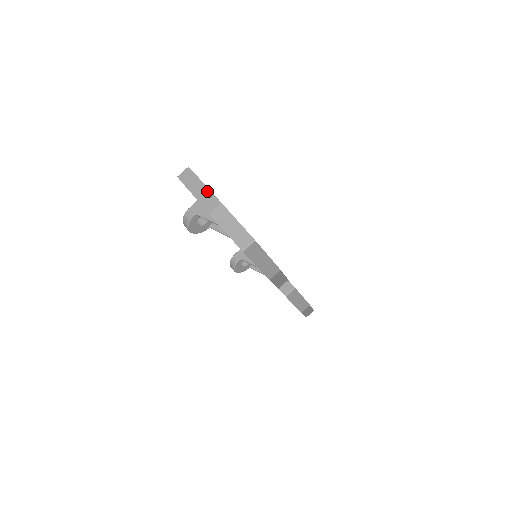
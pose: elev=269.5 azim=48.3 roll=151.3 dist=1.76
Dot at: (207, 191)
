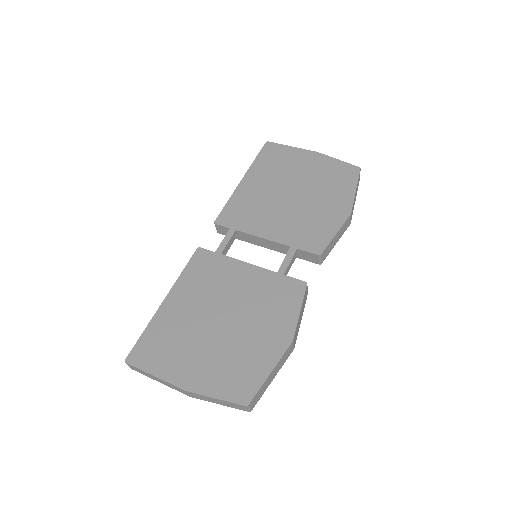
Dot at: (164, 382)
